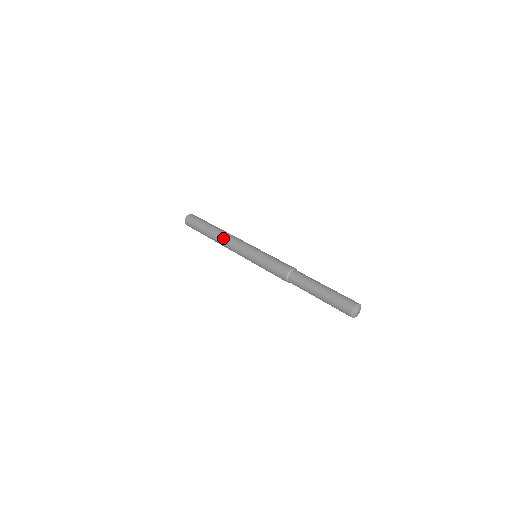
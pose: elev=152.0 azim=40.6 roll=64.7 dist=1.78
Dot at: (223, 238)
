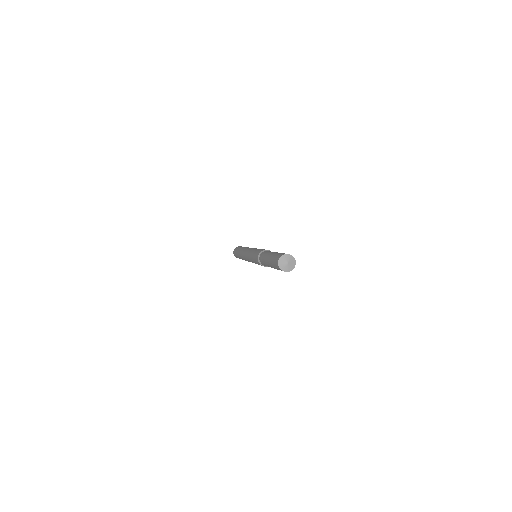
Dot at: (248, 247)
